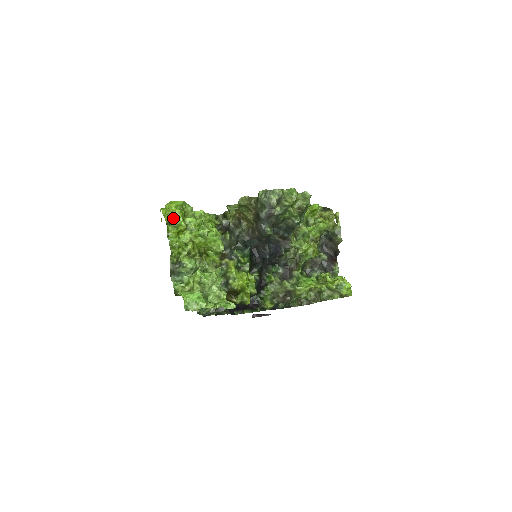
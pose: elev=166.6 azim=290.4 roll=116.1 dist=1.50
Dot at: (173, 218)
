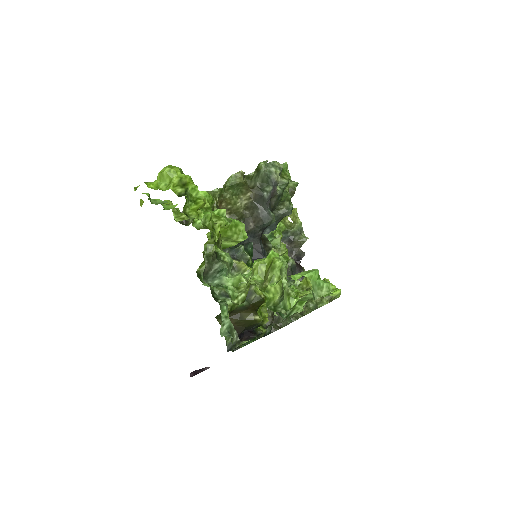
Dot at: (186, 187)
